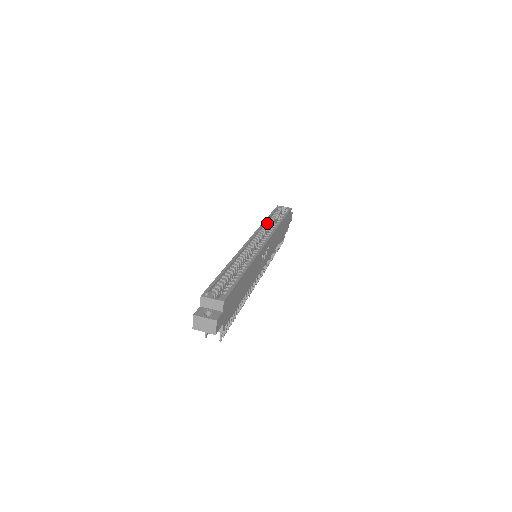
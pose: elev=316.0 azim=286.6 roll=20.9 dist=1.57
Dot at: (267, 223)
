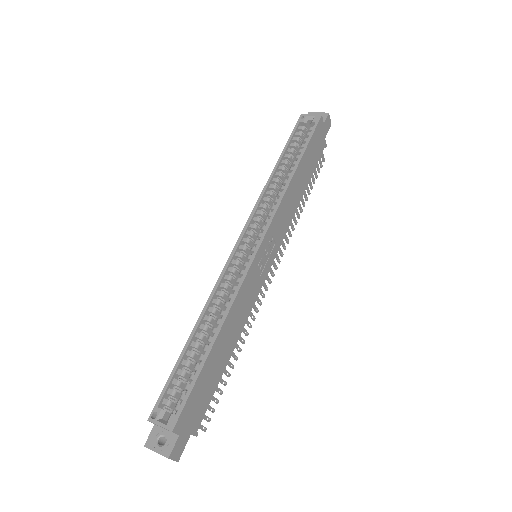
Dot at: (276, 175)
